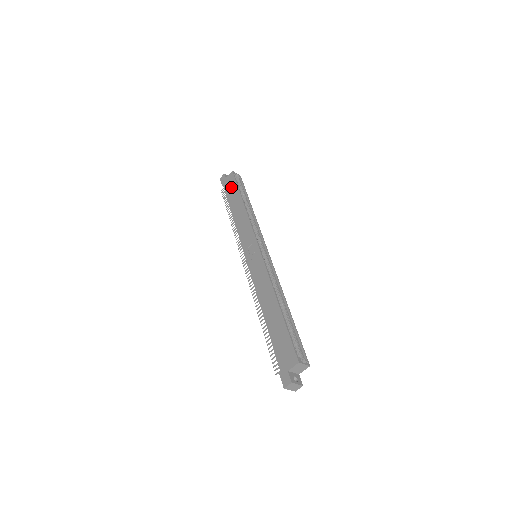
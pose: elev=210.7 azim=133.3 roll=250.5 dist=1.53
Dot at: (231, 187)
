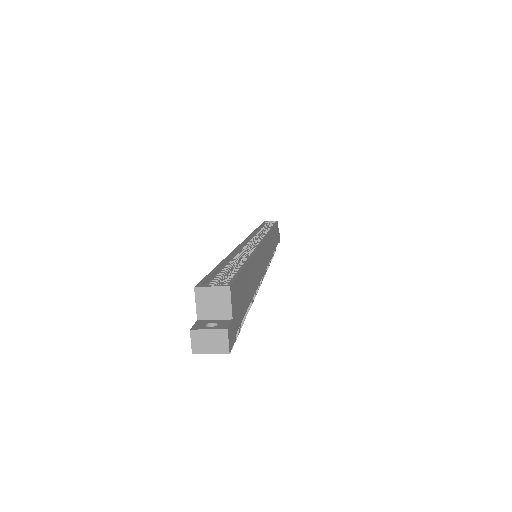
Dot at: occluded
